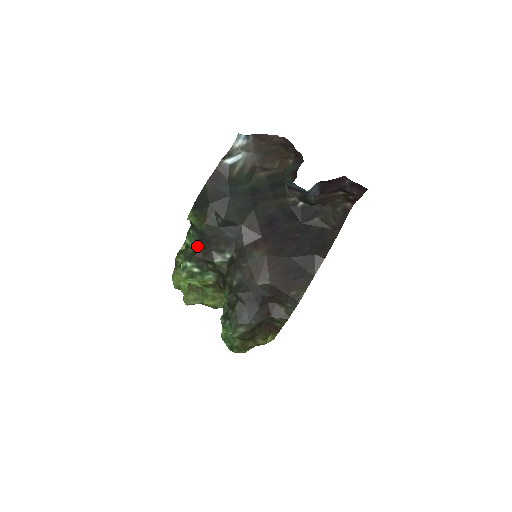
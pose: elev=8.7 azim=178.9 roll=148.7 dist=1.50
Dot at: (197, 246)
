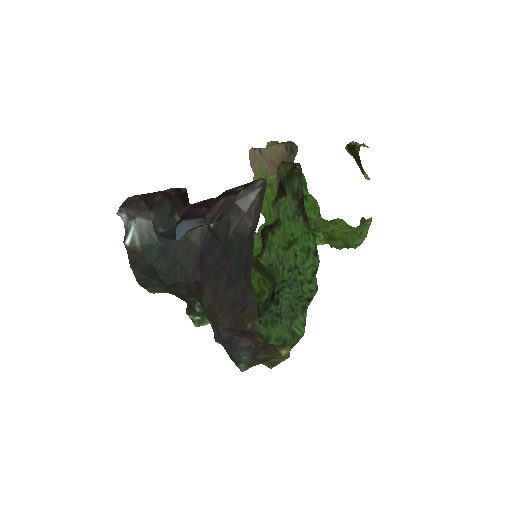
Dot at: occluded
